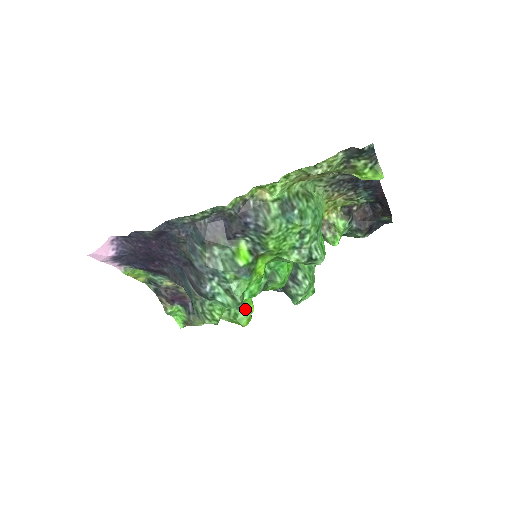
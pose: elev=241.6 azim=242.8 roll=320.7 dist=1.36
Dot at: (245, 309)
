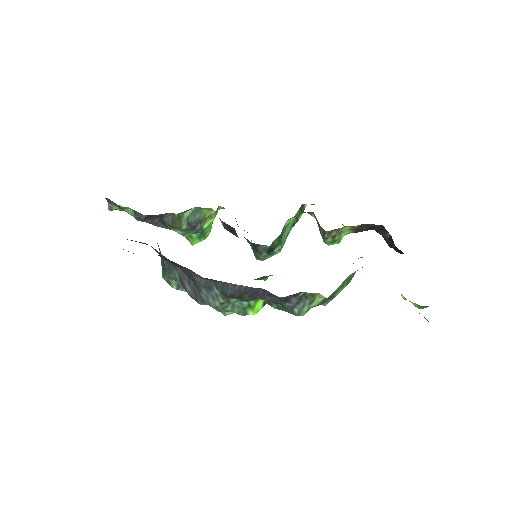
Dot at: (203, 235)
